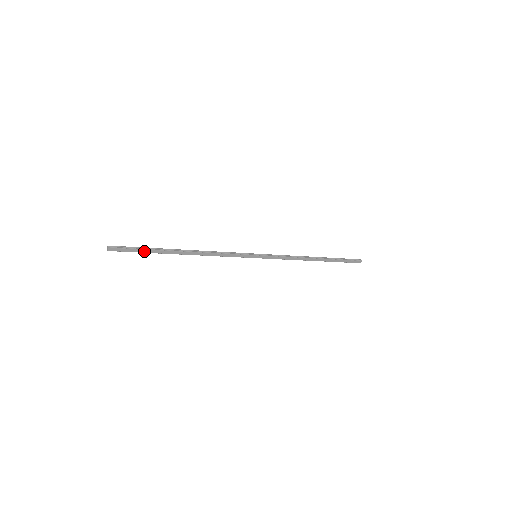
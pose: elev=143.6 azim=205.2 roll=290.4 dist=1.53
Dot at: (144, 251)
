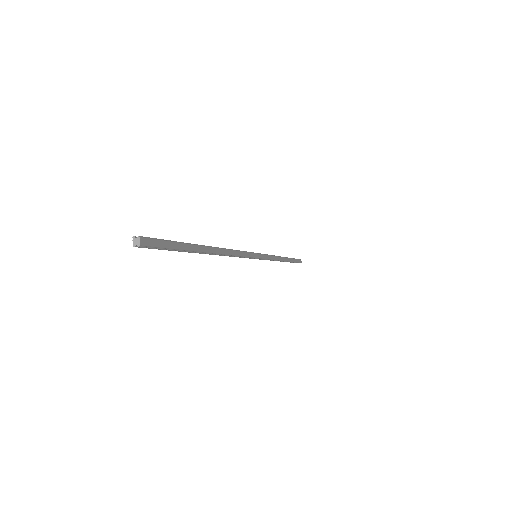
Dot at: (178, 246)
